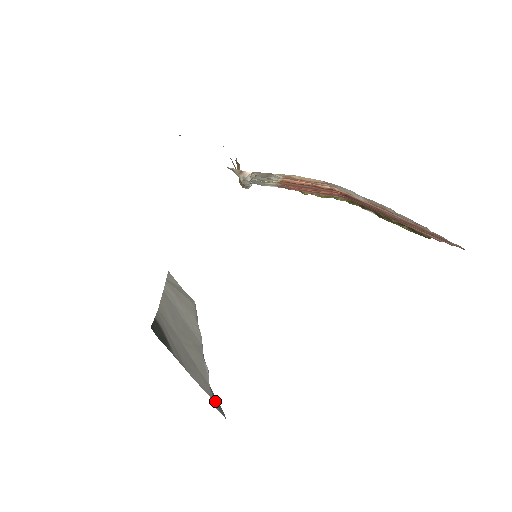
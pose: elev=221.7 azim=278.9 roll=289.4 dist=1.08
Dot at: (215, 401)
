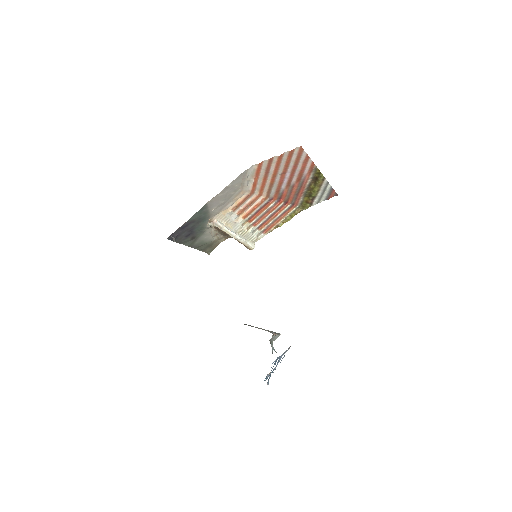
Dot at: occluded
